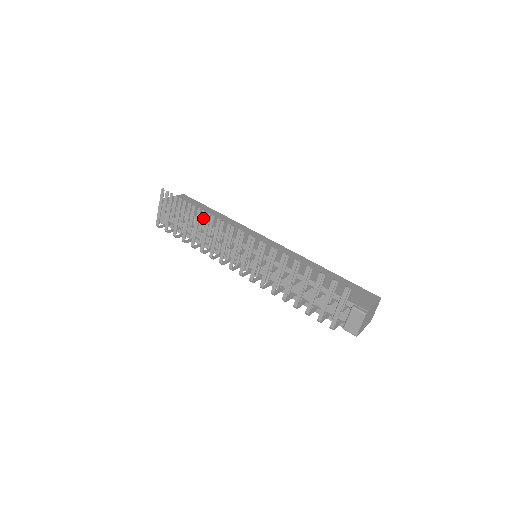
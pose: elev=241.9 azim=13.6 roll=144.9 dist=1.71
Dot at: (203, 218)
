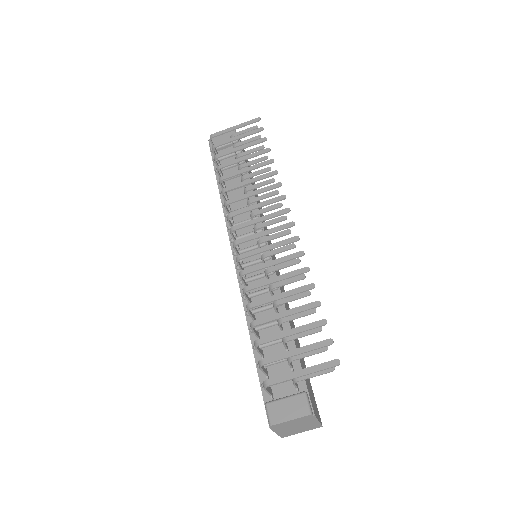
Dot at: (262, 172)
